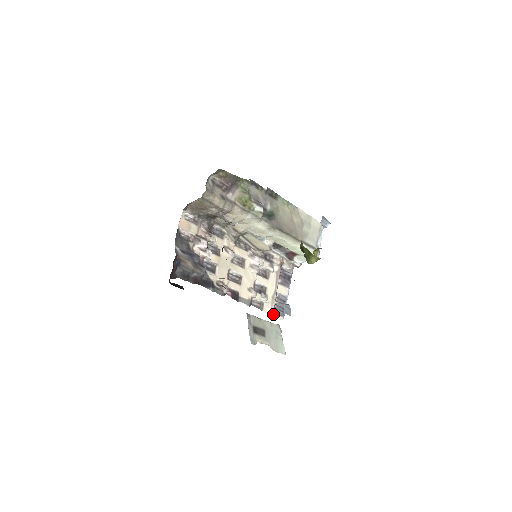
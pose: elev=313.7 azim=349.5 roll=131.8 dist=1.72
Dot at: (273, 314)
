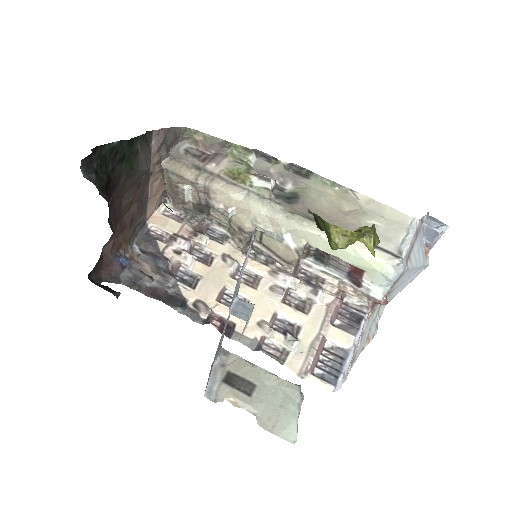
Dot at: (310, 376)
